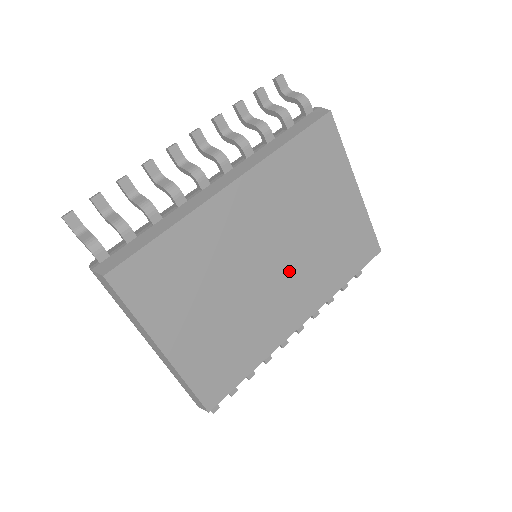
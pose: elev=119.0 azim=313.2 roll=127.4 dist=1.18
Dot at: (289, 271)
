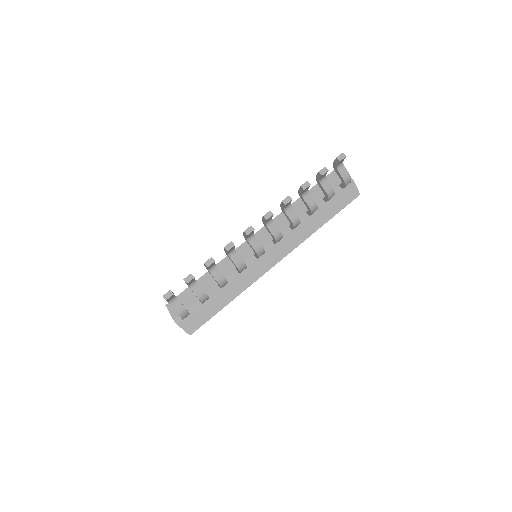
Dot at: occluded
